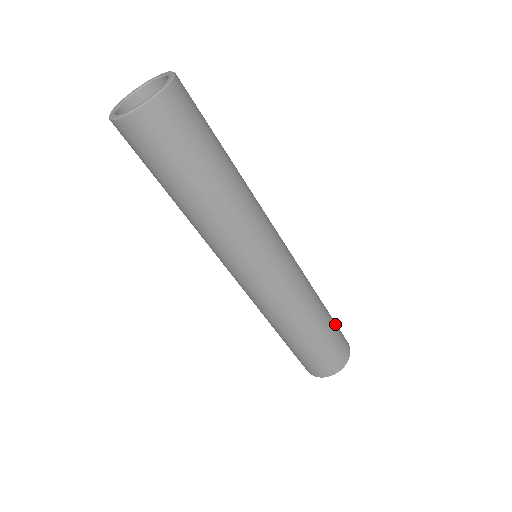
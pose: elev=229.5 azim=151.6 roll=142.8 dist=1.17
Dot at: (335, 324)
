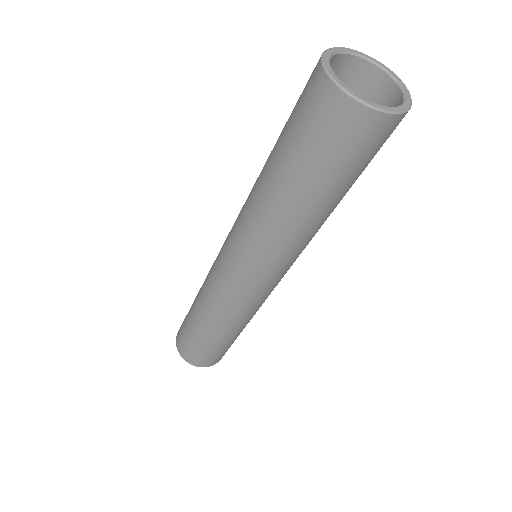
Dot at: occluded
